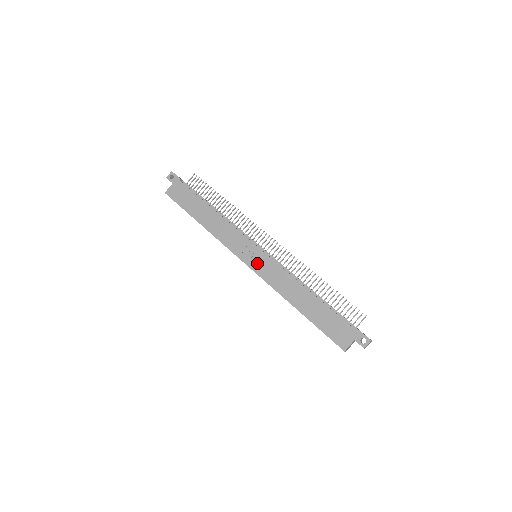
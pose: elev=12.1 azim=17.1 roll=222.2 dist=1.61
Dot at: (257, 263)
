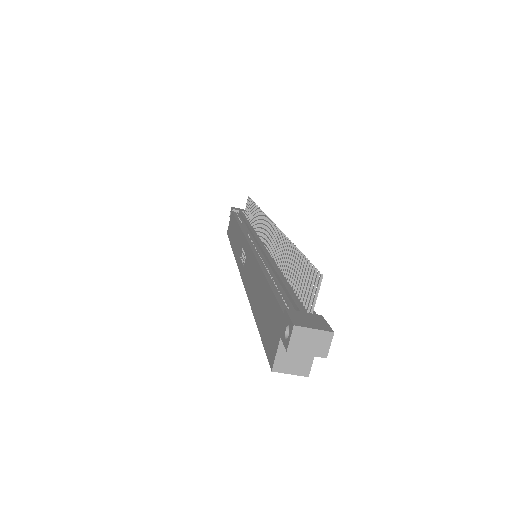
Dot at: (244, 264)
